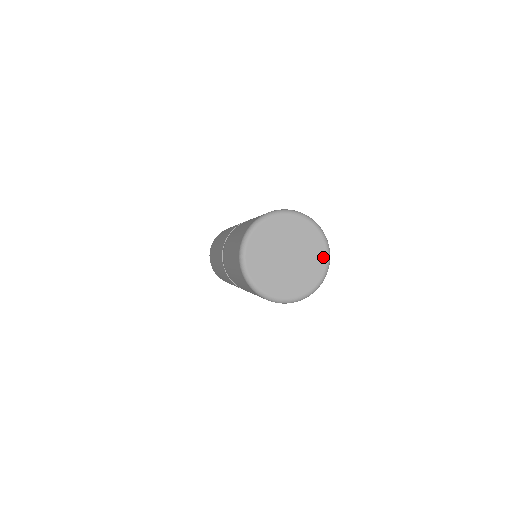
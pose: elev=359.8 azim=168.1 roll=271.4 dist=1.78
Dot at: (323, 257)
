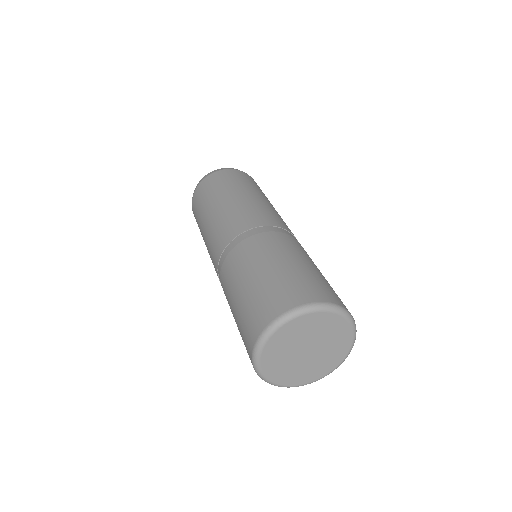
Dot at: (349, 336)
